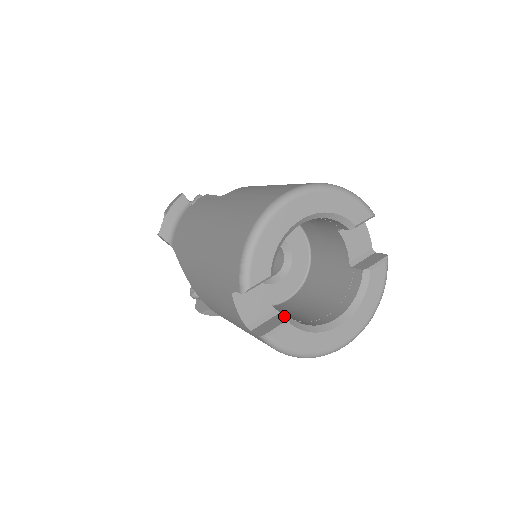
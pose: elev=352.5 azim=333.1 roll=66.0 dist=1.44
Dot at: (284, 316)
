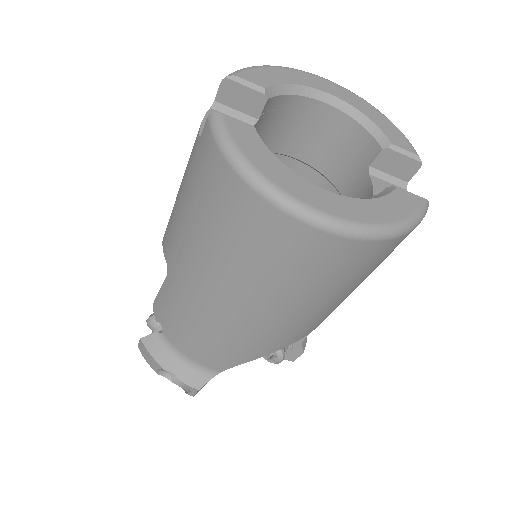
Dot at: occluded
